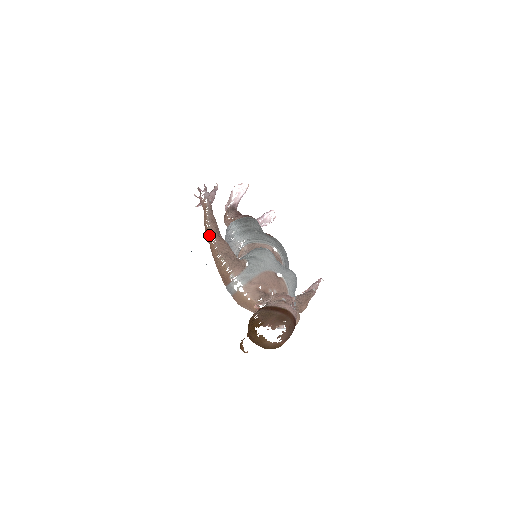
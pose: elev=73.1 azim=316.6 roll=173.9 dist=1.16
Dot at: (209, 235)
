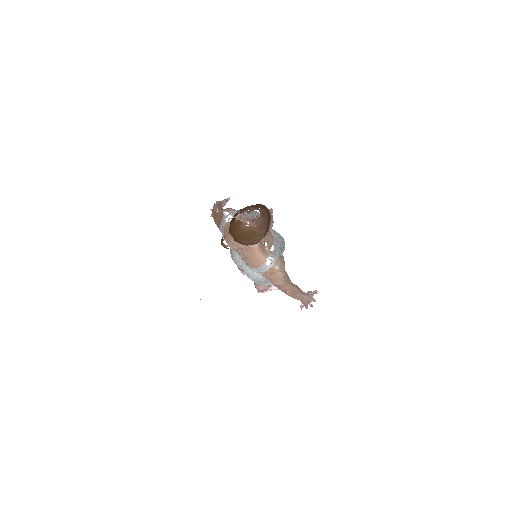
Dot at: (214, 208)
